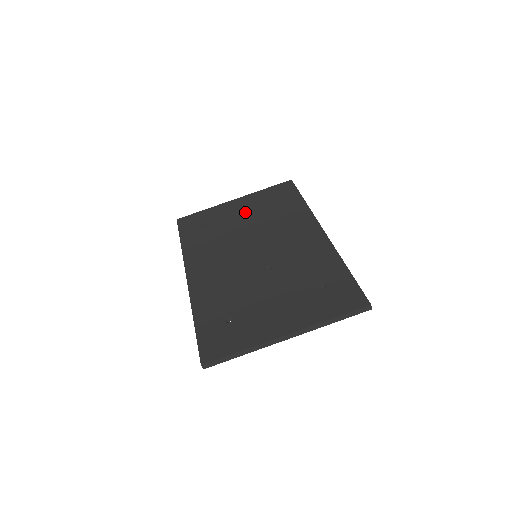
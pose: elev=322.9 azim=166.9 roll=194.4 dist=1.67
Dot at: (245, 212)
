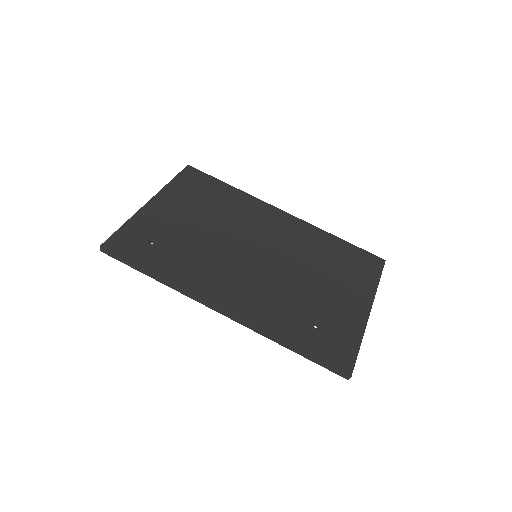
Dot at: (185, 212)
